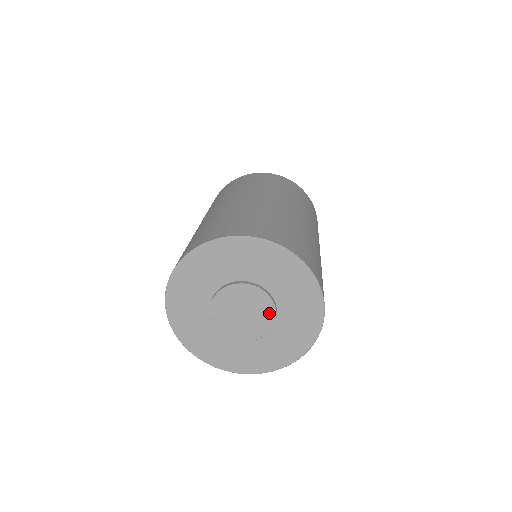
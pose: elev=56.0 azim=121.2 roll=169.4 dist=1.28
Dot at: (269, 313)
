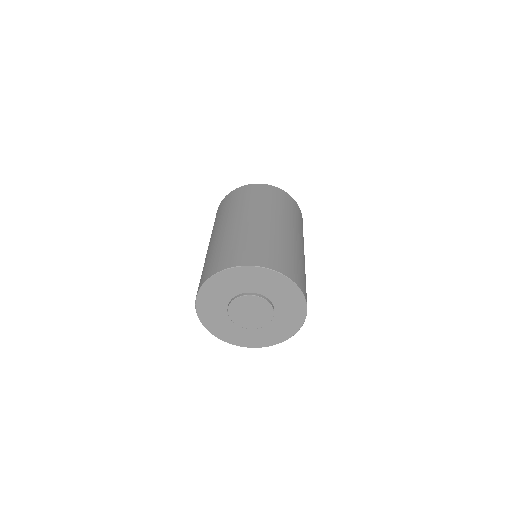
Dot at: (265, 321)
